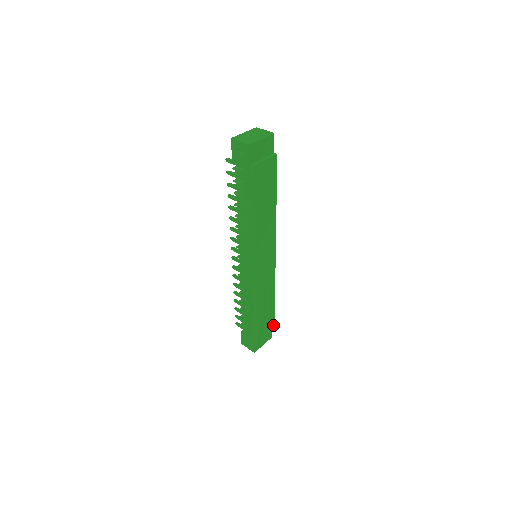
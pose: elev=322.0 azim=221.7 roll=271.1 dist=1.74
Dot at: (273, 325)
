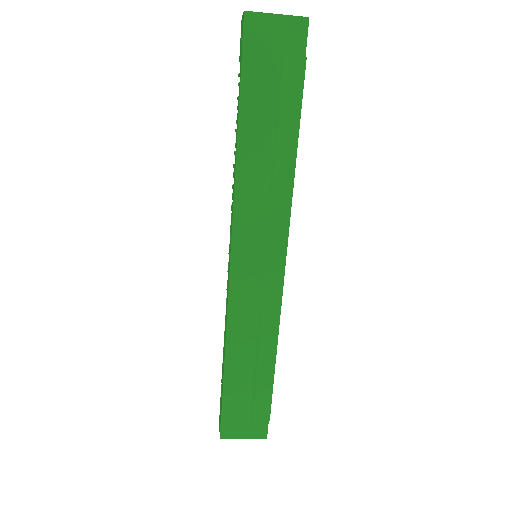
Dot at: (267, 412)
